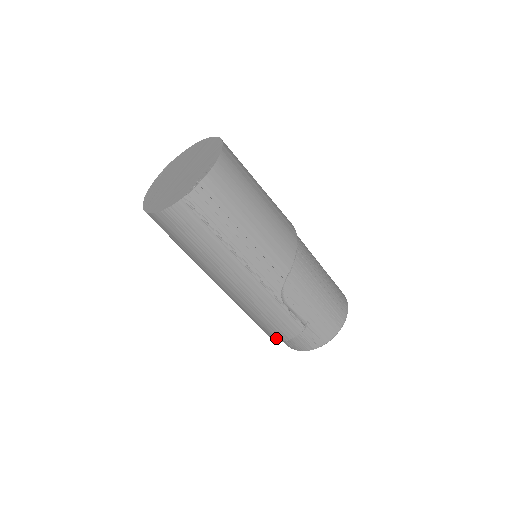
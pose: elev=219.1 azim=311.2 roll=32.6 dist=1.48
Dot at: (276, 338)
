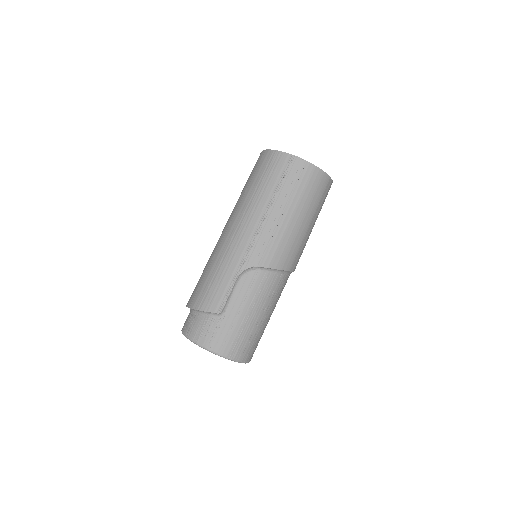
Dot at: (193, 303)
